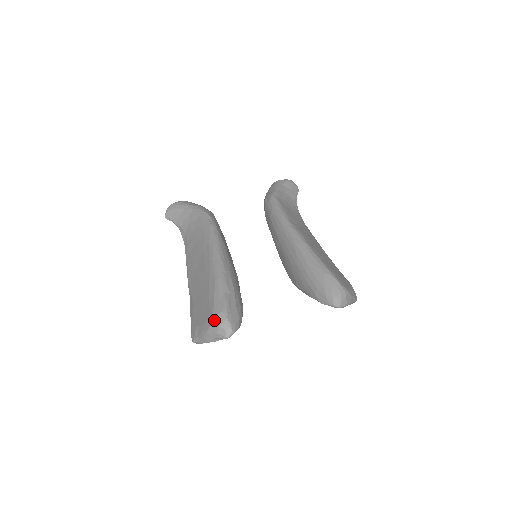
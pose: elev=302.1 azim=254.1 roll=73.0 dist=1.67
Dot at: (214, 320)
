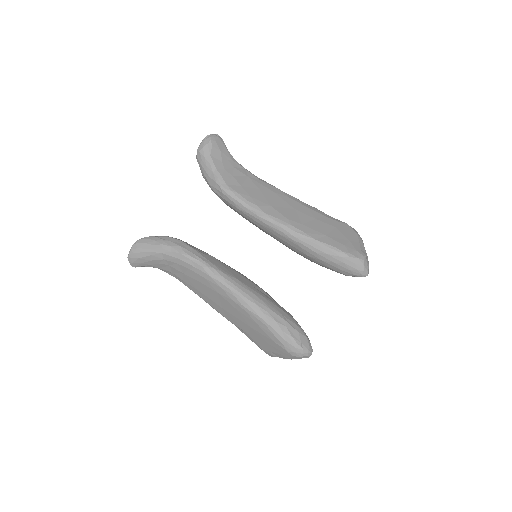
Dot at: (293, 355)
